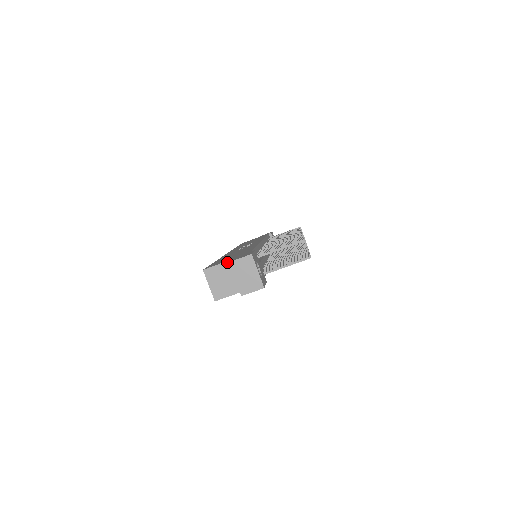
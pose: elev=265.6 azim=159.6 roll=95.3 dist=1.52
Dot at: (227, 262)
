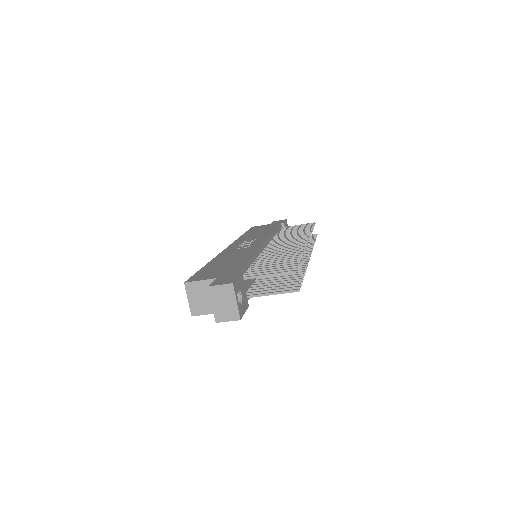
Dot at: (210, 280)
